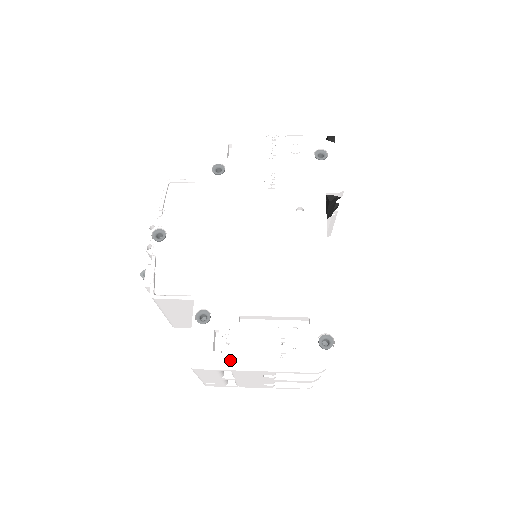
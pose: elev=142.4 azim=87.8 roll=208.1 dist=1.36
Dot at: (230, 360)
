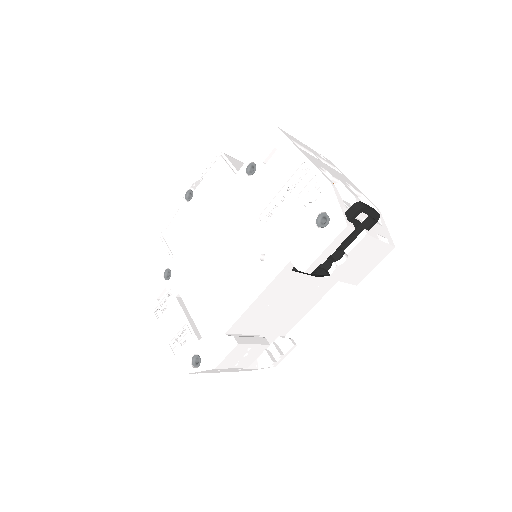
Dot at: (159, 313)
